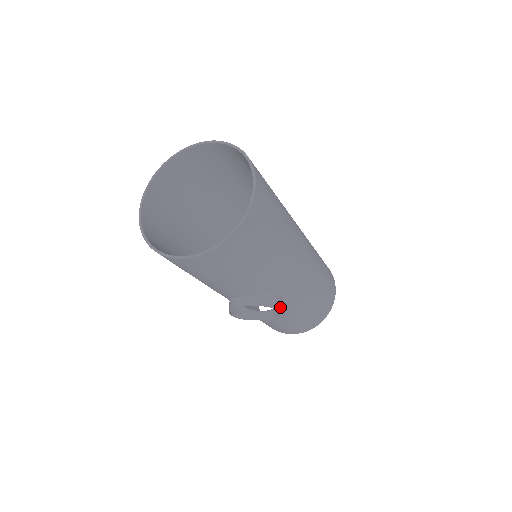
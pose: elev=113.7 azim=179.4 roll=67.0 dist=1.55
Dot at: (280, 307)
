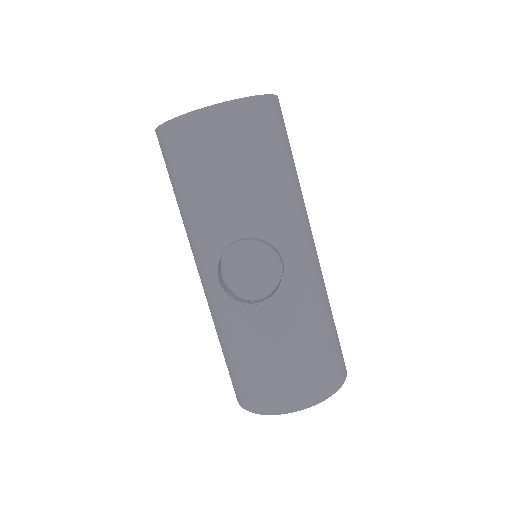
Dot at: (282, 265)
